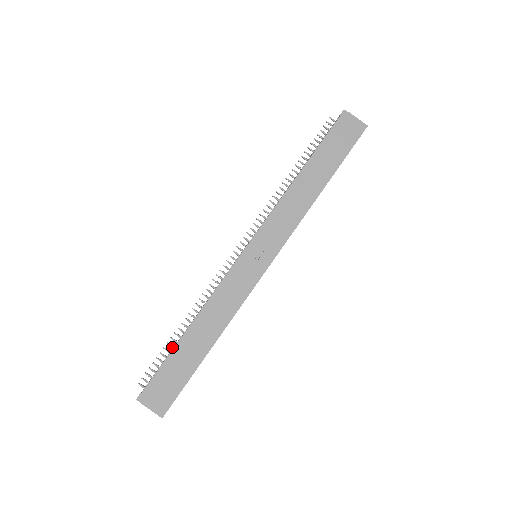
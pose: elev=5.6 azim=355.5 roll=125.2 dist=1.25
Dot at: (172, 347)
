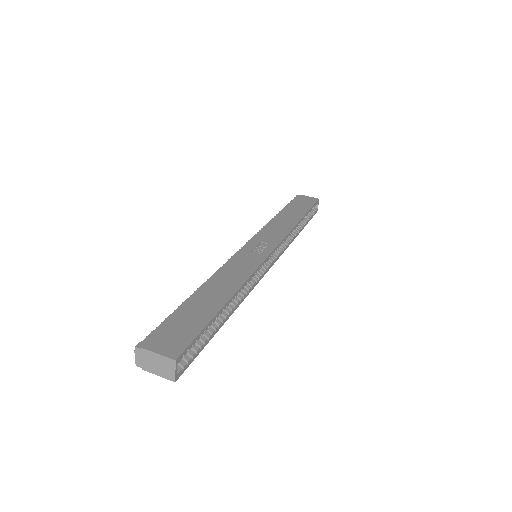
Dot at: occluded
